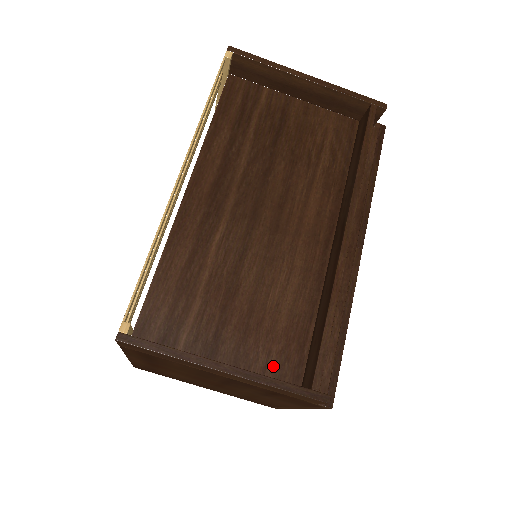
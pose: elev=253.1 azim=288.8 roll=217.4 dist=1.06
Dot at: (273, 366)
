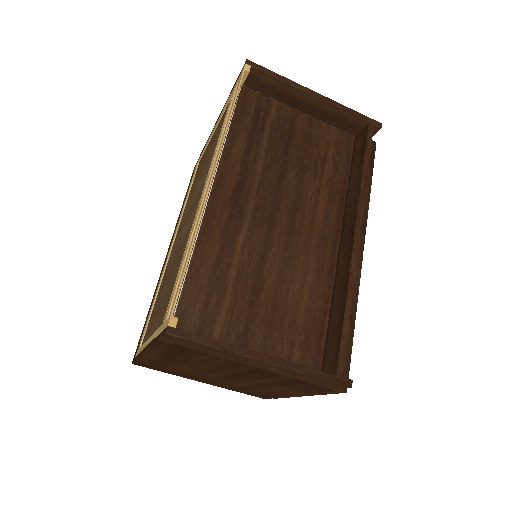
Dot at: (296, 356)
